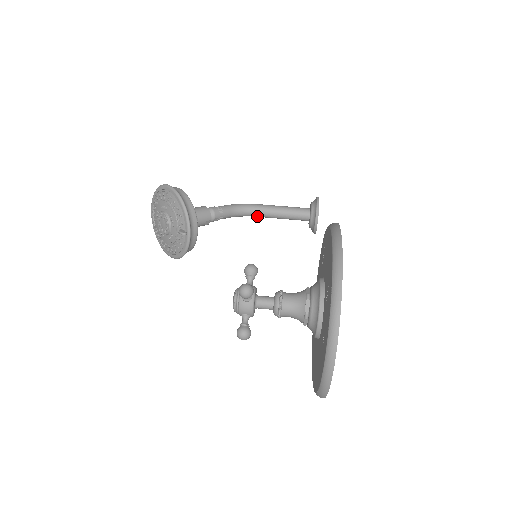
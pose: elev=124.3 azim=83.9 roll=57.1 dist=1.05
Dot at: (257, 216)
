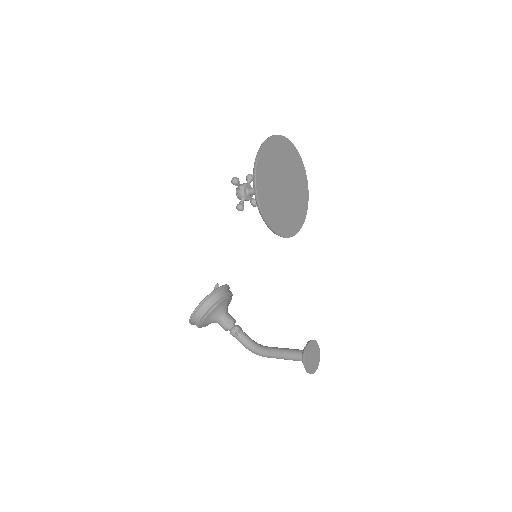
Dot at: (265, 351)
